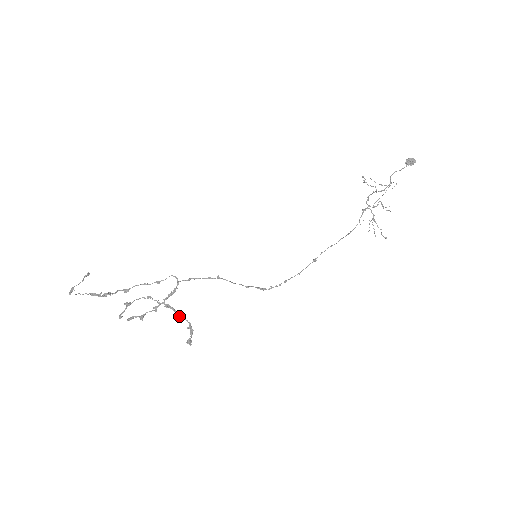
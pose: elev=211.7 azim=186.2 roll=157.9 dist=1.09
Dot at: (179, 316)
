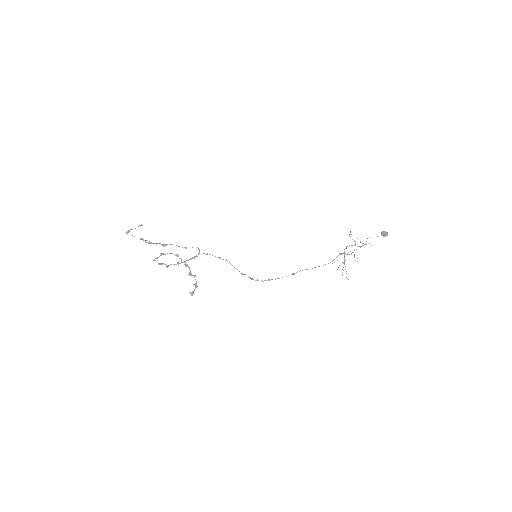
Dot at: occluded
